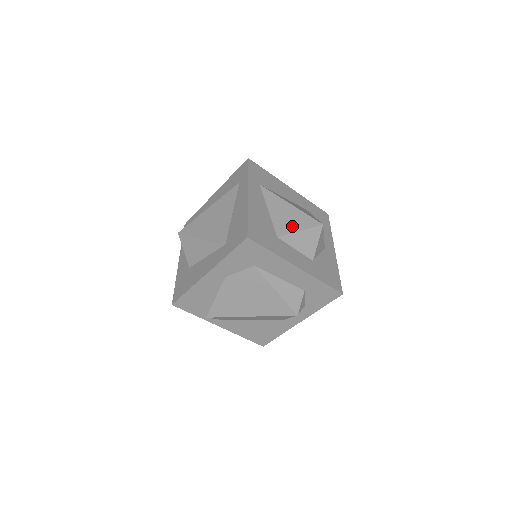
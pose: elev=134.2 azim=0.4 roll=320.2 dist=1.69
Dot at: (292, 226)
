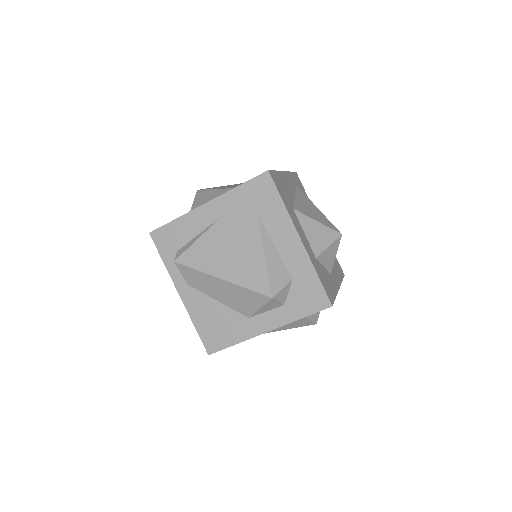
Dot at: (311, 215)
